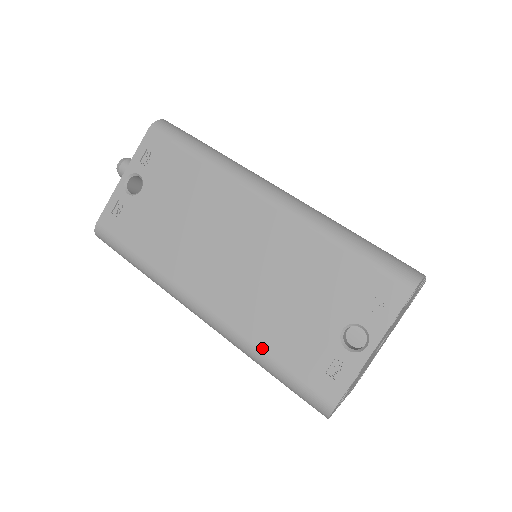
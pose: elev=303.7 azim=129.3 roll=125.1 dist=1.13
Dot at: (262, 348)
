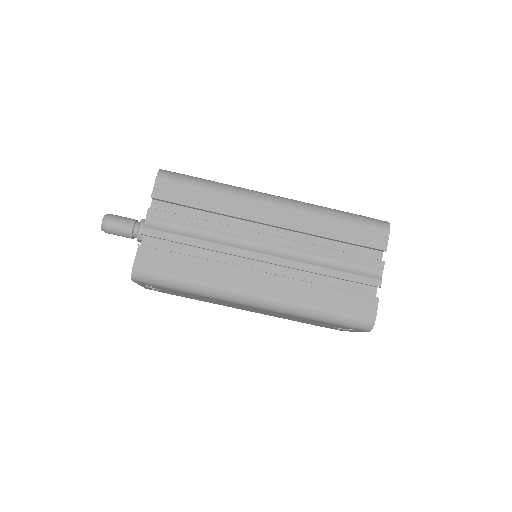
Dot at: occluded
